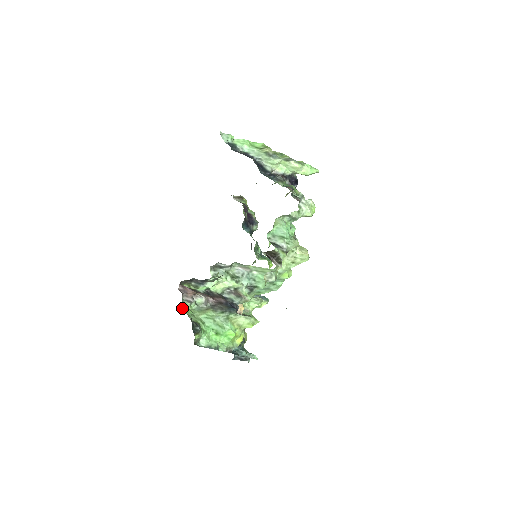
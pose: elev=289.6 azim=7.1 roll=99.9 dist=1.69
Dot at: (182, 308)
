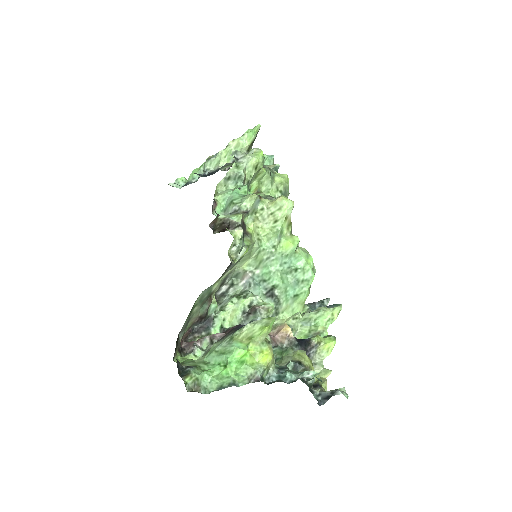
Dot at: (180, 362)
